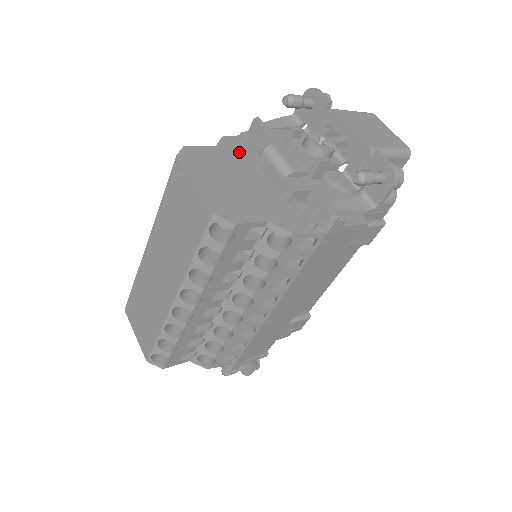
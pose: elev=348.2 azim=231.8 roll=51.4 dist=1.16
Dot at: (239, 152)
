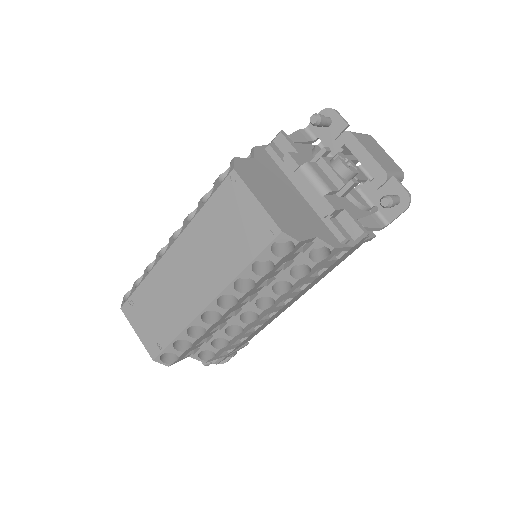
Dot at: (271, 164)
